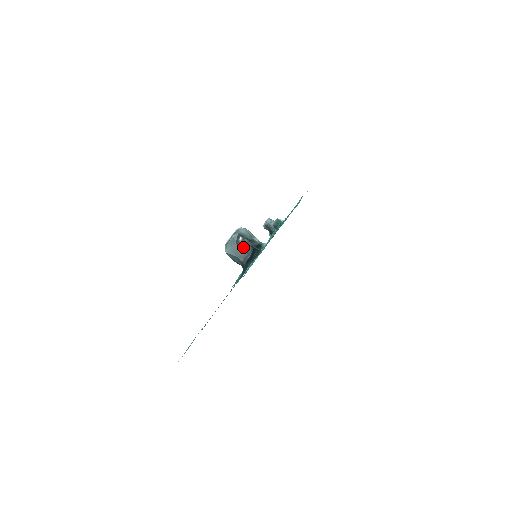
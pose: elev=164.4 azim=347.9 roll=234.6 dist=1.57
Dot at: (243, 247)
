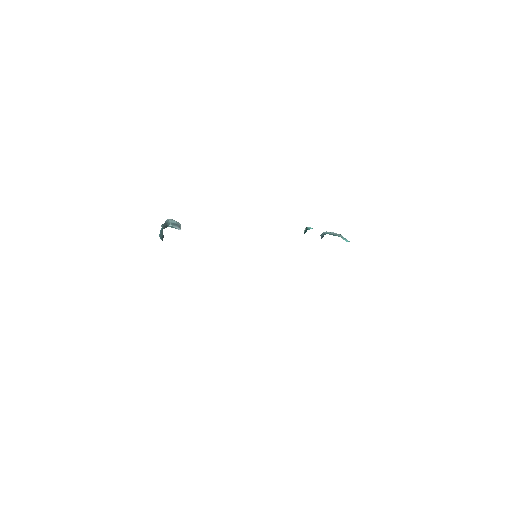
Dot at: occluded
